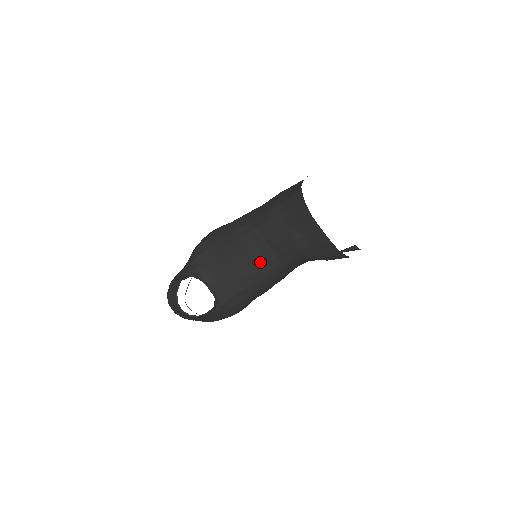
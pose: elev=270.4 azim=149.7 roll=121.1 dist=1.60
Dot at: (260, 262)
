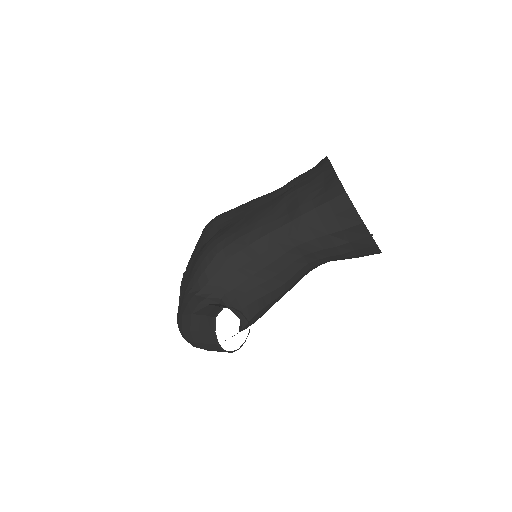
Dot at: (290, 273)
